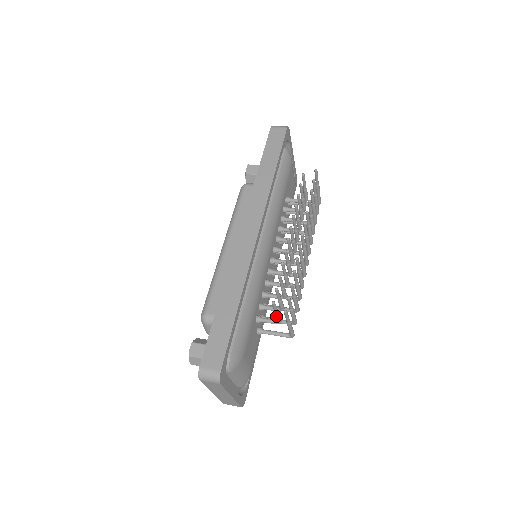
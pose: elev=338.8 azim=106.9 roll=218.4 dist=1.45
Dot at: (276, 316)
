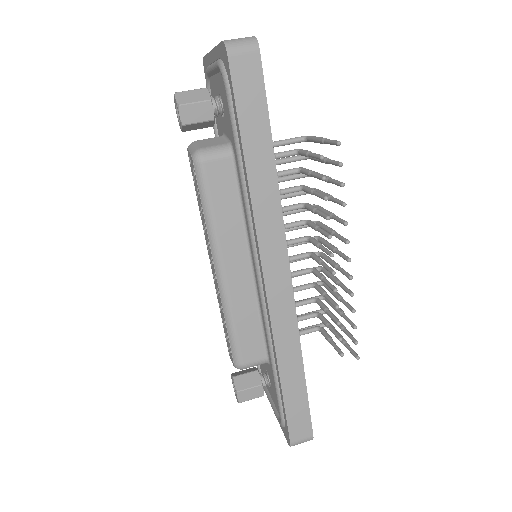
Dot at: (328, 341)
